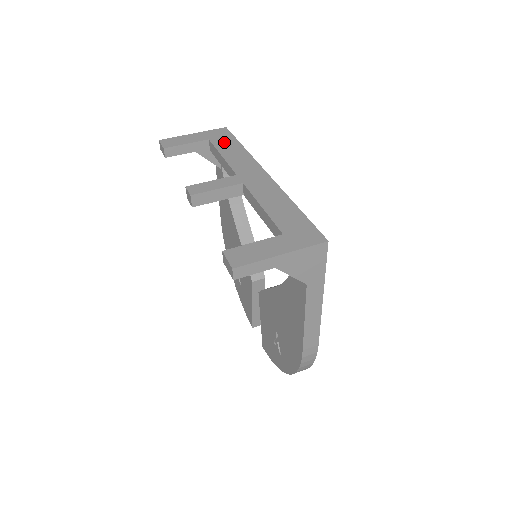
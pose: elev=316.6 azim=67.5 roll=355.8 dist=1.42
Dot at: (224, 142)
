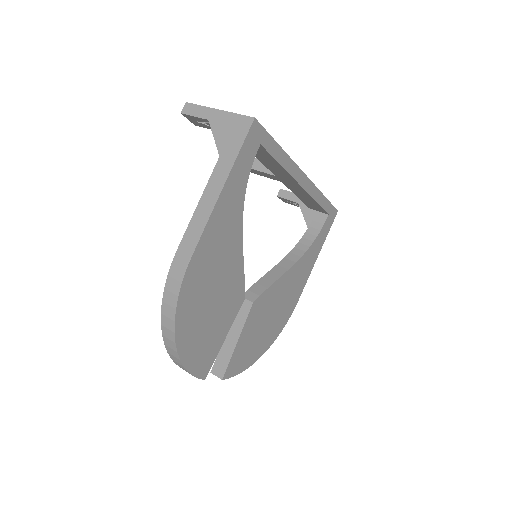
Dot at: occluded
